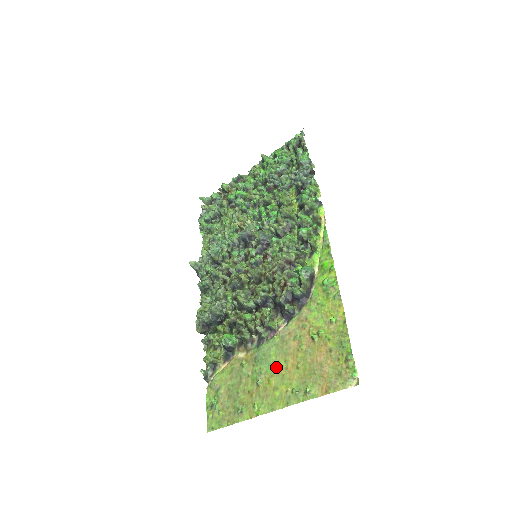
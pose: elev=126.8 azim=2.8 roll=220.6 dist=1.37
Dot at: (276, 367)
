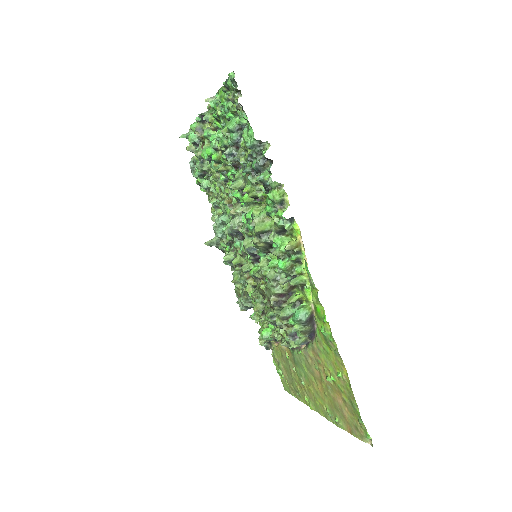
Dot at: (310, 380)
